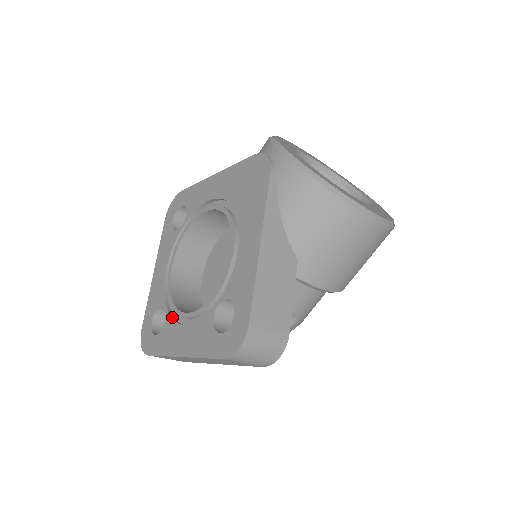
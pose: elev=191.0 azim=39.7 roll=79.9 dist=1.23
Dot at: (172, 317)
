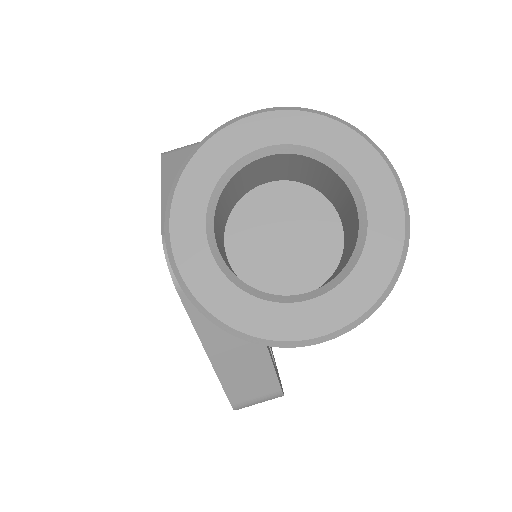
Dot at: occluded
